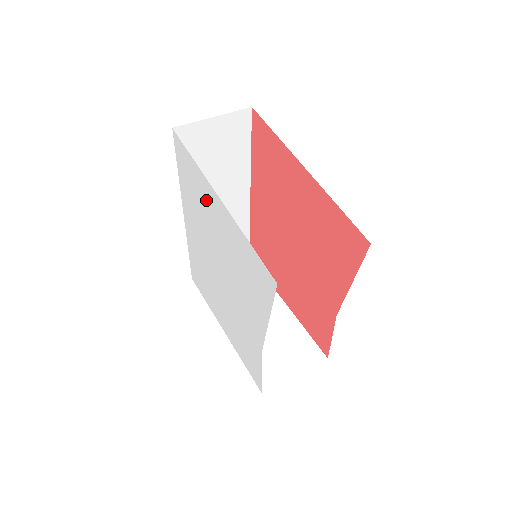
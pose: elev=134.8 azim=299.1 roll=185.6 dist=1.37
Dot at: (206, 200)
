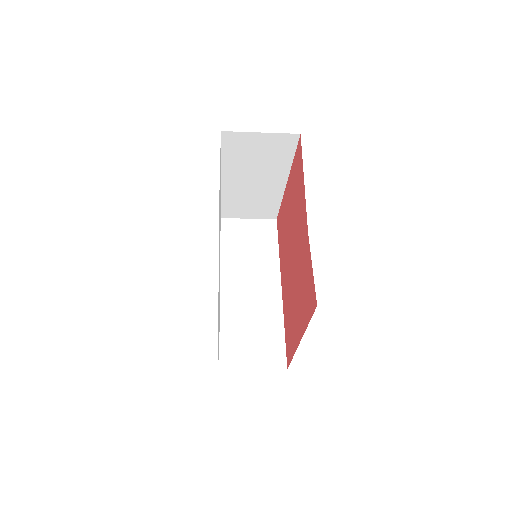
Dot at: occluded
